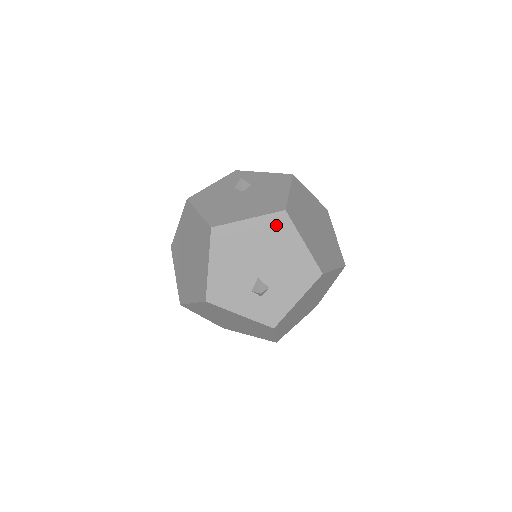
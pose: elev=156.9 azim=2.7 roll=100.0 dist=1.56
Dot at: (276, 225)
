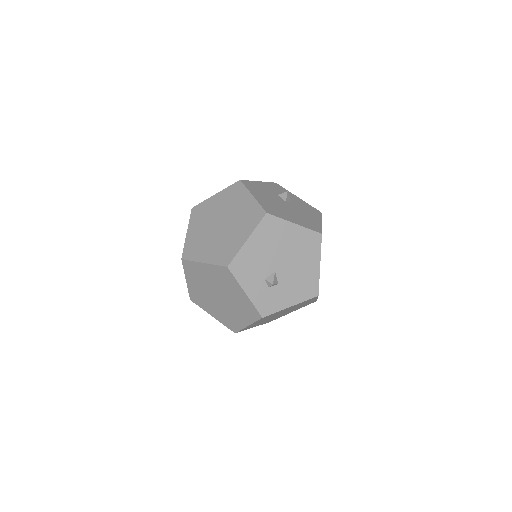
Dot at: (310, 240)
